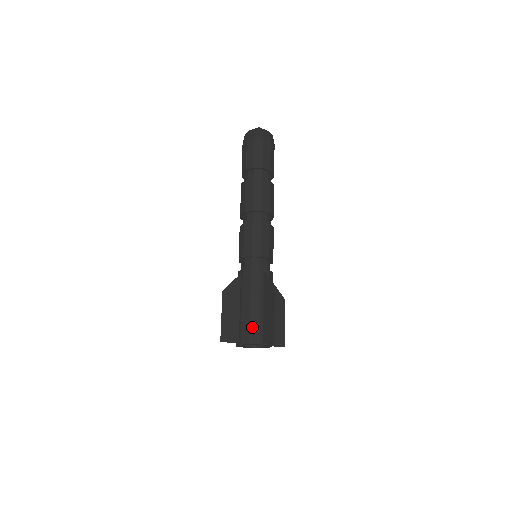
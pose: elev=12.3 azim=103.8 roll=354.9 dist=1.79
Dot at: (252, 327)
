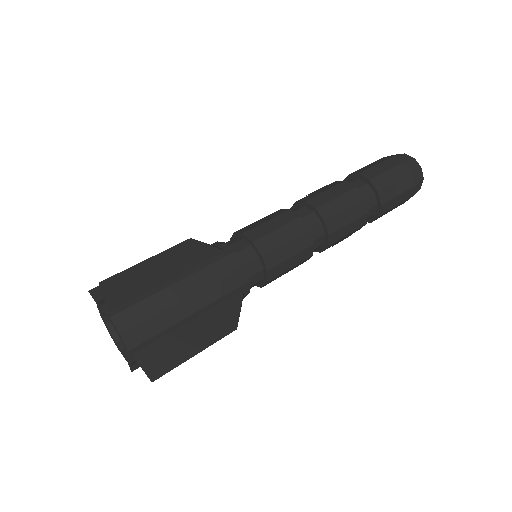
Dot at: occluded
